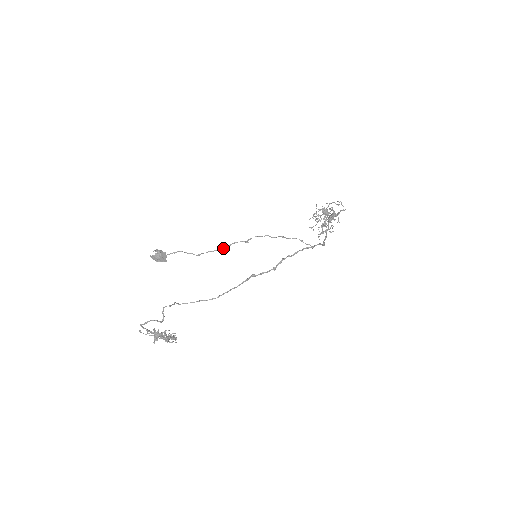
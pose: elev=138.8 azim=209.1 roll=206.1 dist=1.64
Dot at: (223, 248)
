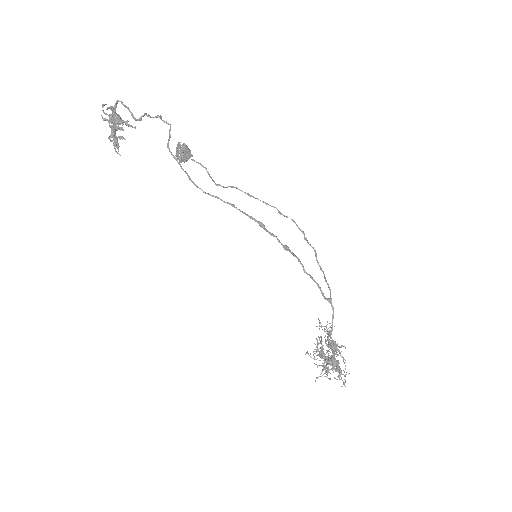
Dot at: (252, 196)
